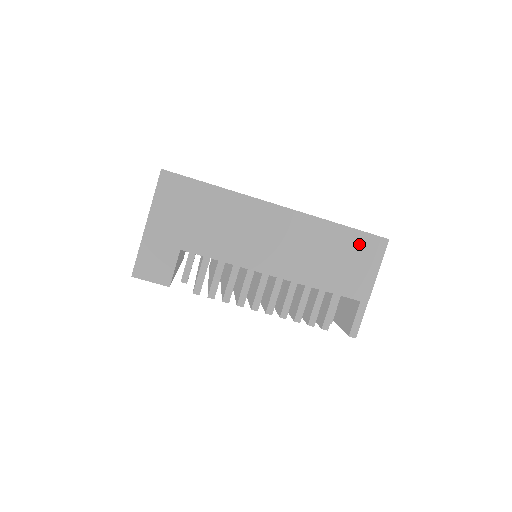
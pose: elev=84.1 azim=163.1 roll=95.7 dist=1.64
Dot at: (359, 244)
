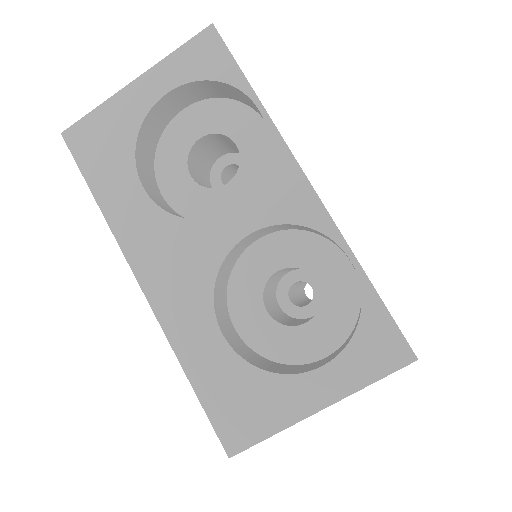
Dot at: occluded
